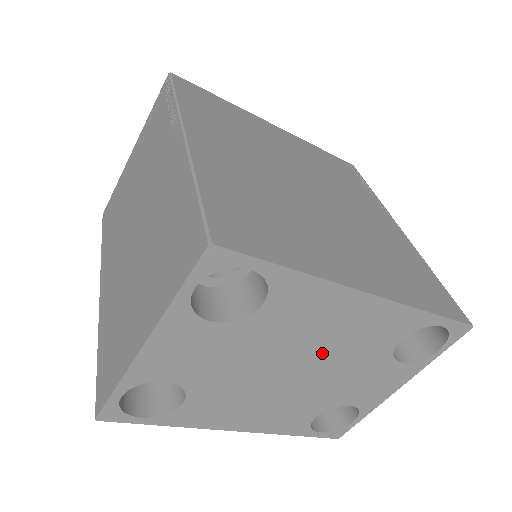
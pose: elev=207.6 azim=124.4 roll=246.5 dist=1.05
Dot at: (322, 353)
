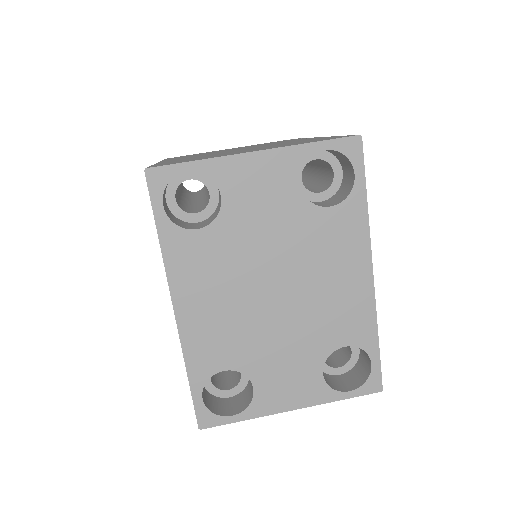
Dot at: (304, 295)
